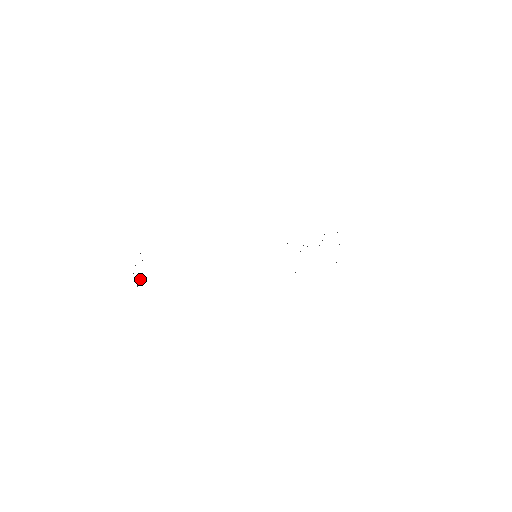
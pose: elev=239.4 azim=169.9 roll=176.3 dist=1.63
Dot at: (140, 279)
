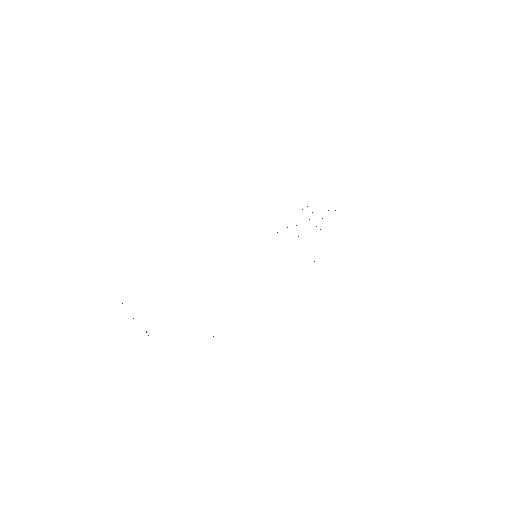
Dot at: occluded
